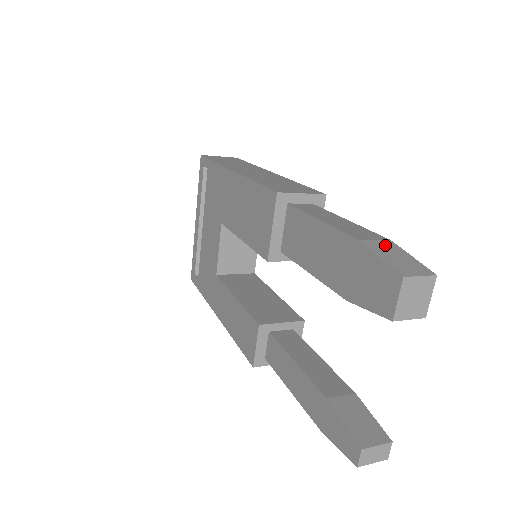
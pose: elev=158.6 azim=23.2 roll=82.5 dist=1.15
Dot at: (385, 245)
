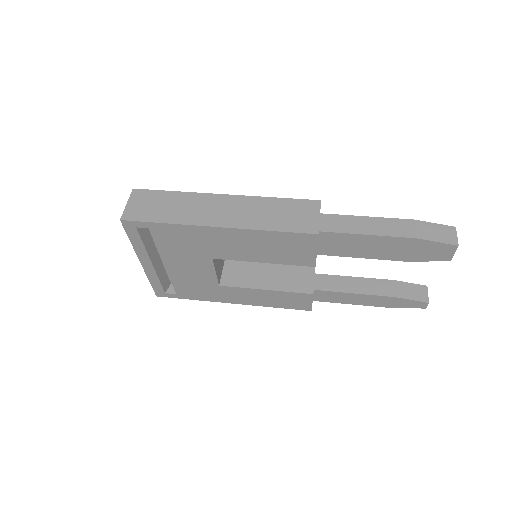
Dot at: (422, 228)
